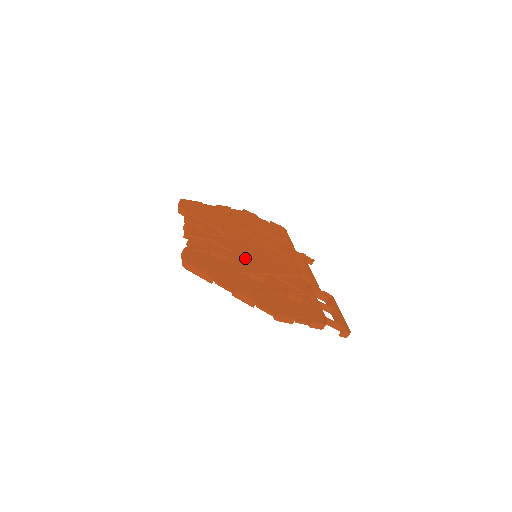
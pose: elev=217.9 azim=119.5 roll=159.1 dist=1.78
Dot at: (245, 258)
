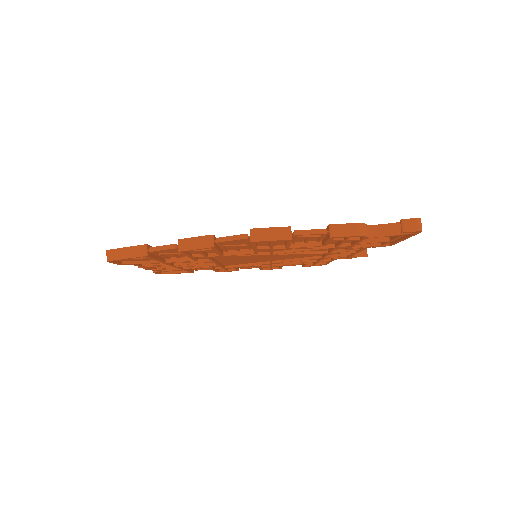
Dot at: occluded
